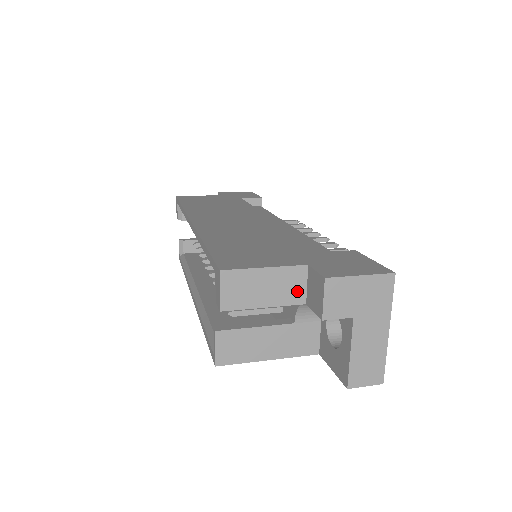
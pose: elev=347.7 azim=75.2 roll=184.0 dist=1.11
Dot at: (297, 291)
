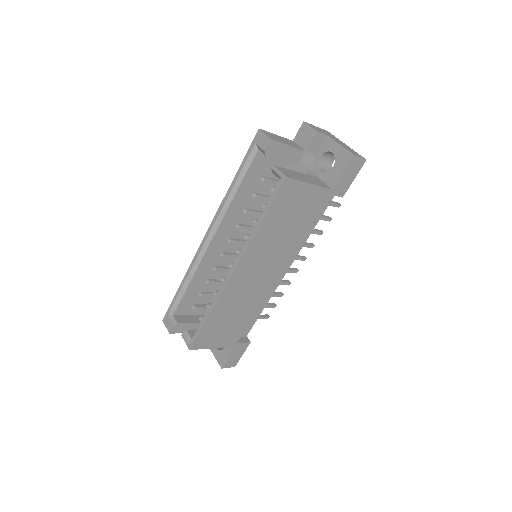
Dot at: (297, 146)
